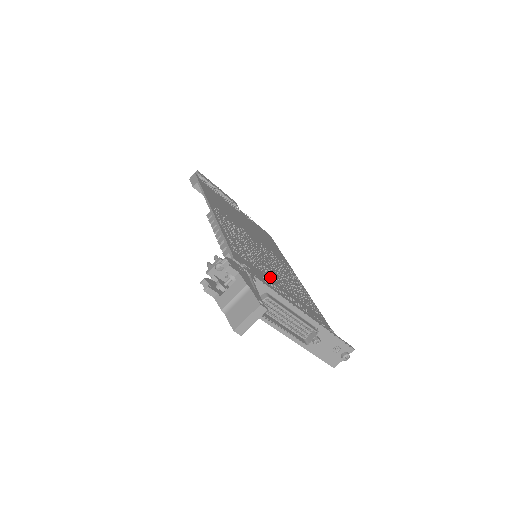
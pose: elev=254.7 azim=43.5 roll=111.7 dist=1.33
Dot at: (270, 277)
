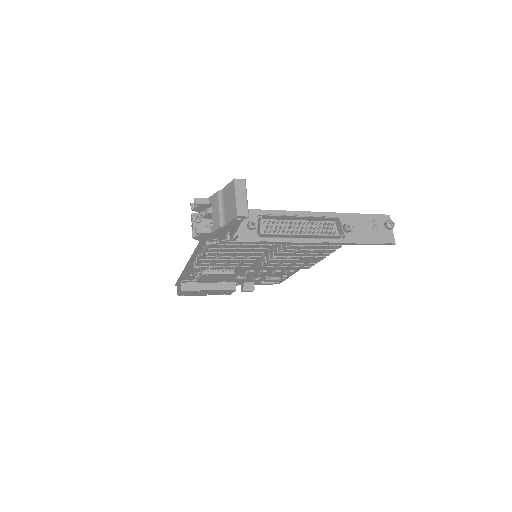
Dot at: occluded
